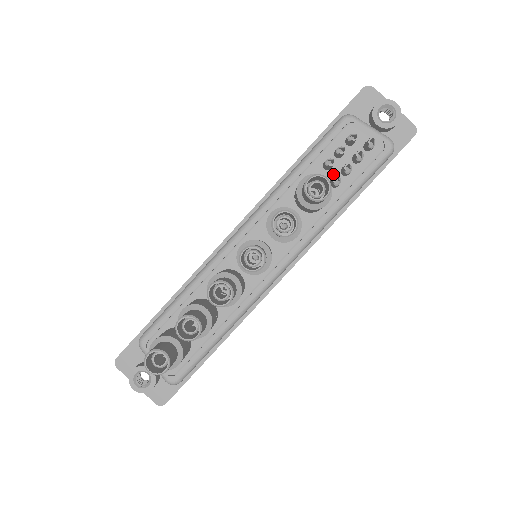
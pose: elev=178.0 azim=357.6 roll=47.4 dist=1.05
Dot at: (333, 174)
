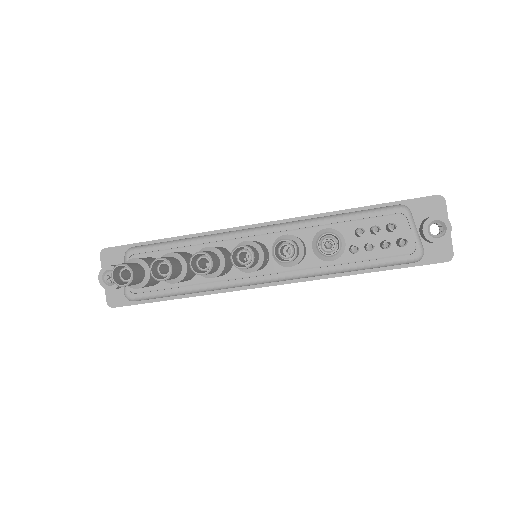
Dot at: (358, 242)
